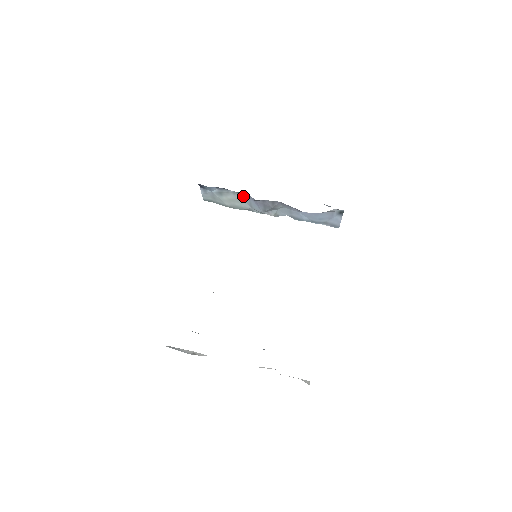
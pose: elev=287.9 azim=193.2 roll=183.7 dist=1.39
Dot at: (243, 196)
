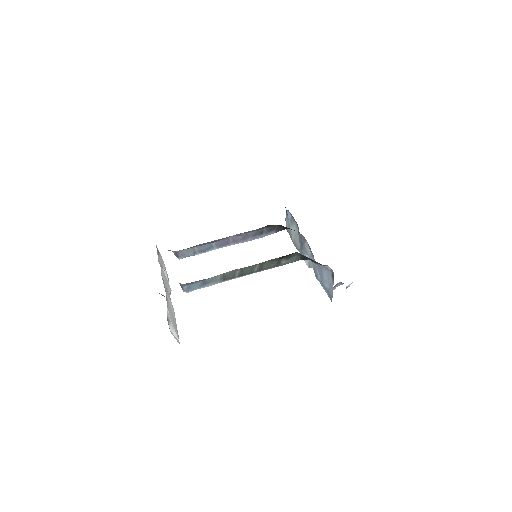
Dot at: occluded
